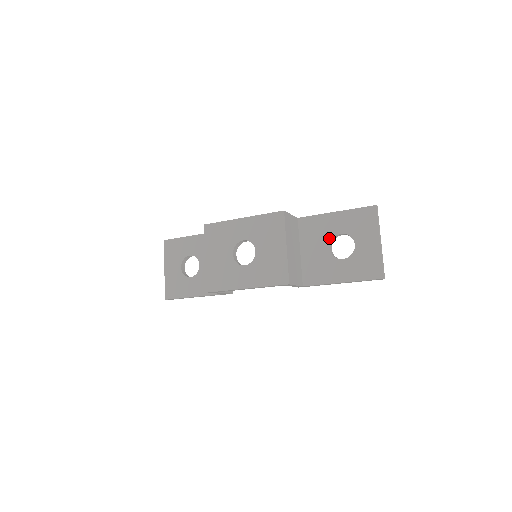
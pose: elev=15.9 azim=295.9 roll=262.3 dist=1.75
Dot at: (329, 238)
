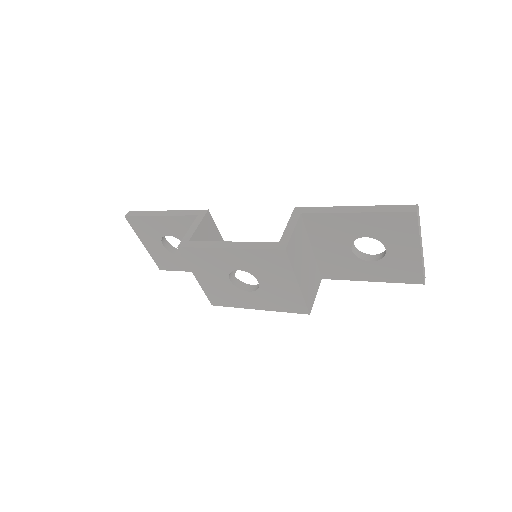
Dot at: (349, 240)
